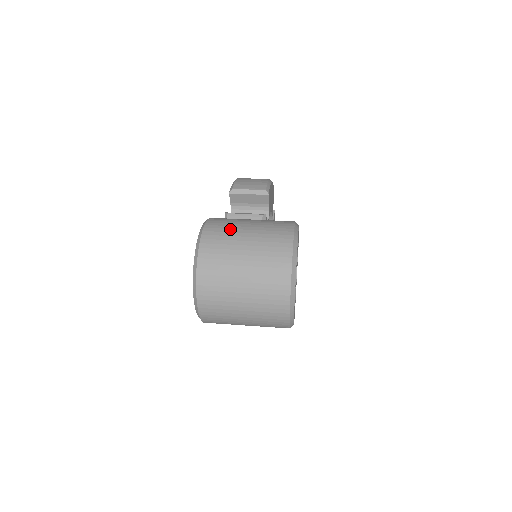
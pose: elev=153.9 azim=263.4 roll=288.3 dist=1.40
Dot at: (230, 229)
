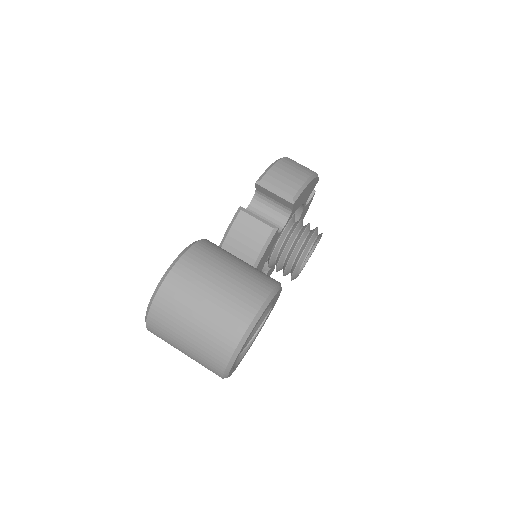
Dot at: (200, 276)
